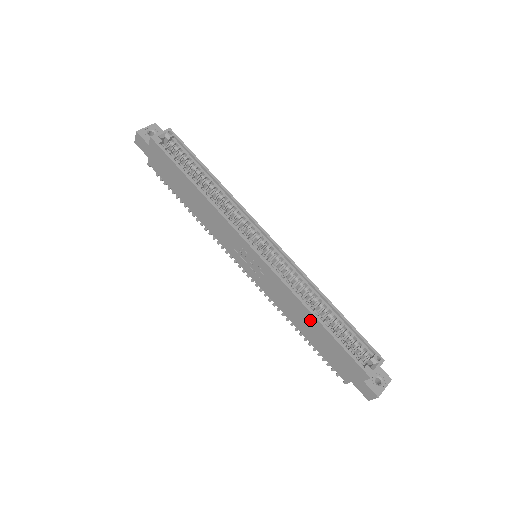
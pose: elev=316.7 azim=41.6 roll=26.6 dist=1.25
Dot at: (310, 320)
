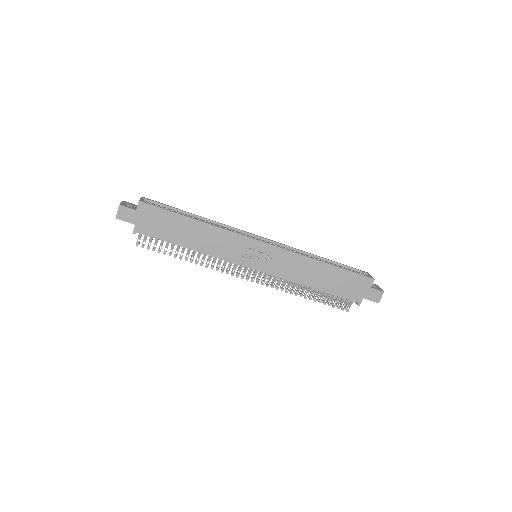
Dot at: (321, 269)
